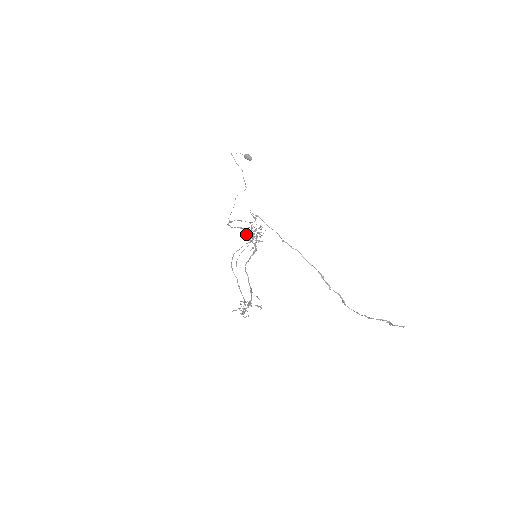
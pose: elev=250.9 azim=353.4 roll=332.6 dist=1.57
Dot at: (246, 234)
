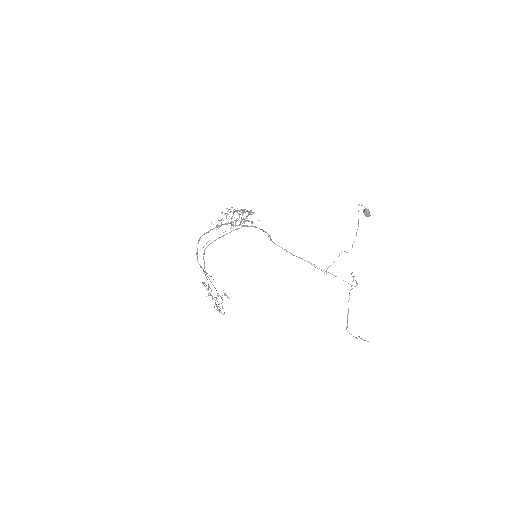
Dot at: occluded
